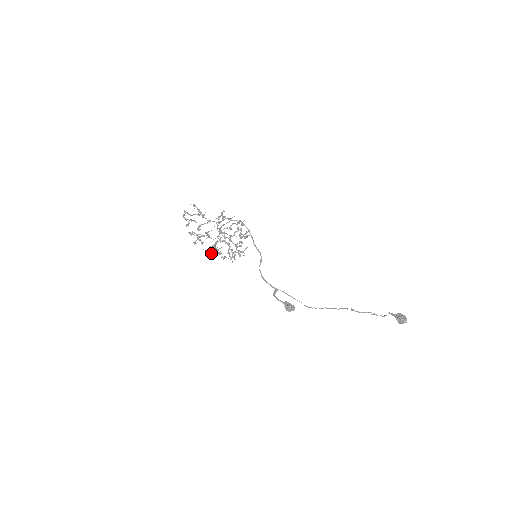
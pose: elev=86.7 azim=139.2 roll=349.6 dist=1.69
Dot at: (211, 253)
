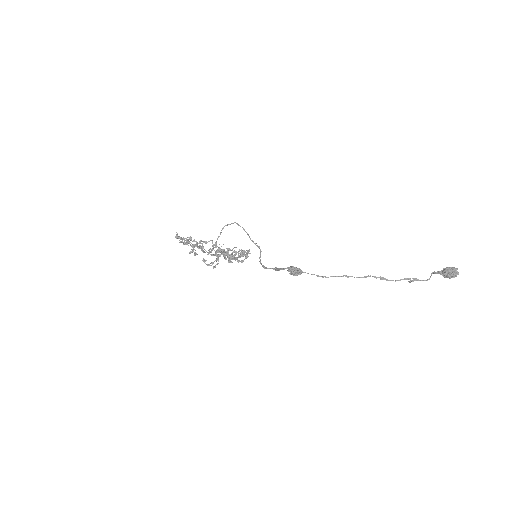
Dot at: (201, 247)
